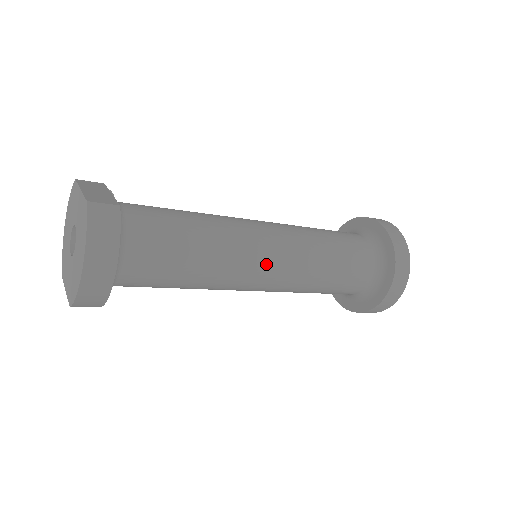
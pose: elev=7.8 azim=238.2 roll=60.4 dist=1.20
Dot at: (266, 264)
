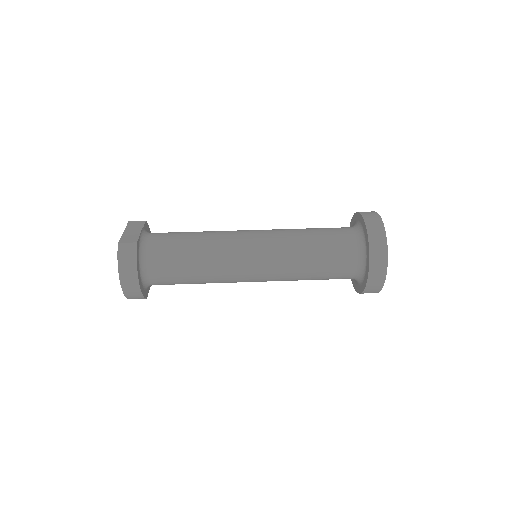
Dot at: (250, 266)
